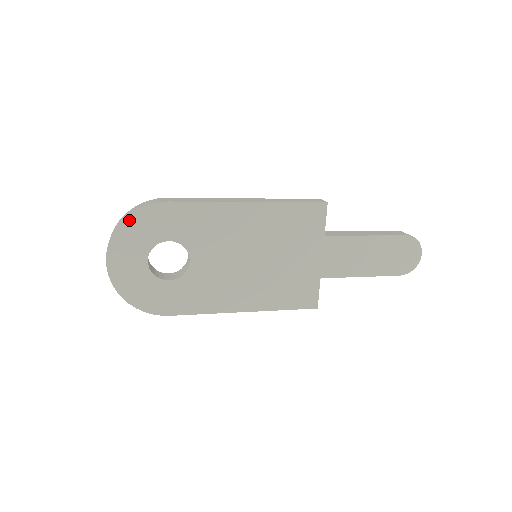
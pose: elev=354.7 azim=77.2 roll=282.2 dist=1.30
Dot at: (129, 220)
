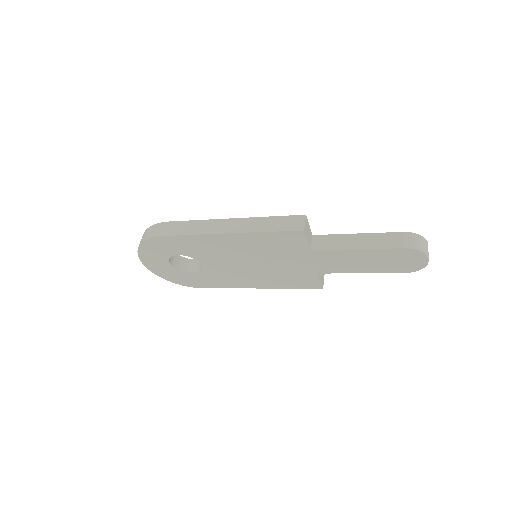
Dot at: (143, 246)
